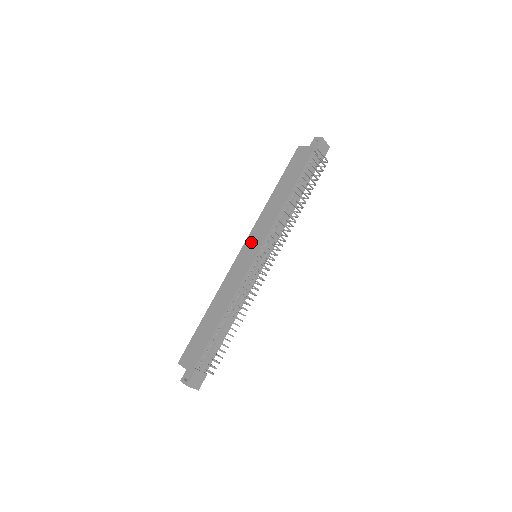
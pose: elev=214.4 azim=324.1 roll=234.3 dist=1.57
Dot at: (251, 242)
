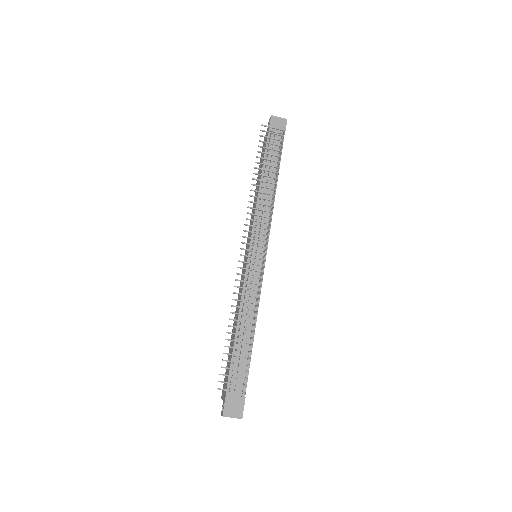
Dot at: (247, 246)
